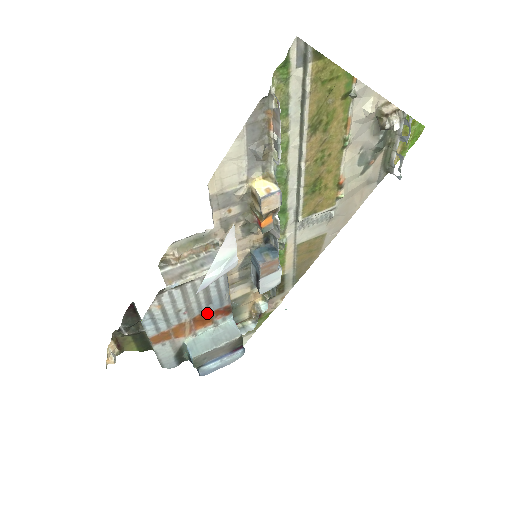
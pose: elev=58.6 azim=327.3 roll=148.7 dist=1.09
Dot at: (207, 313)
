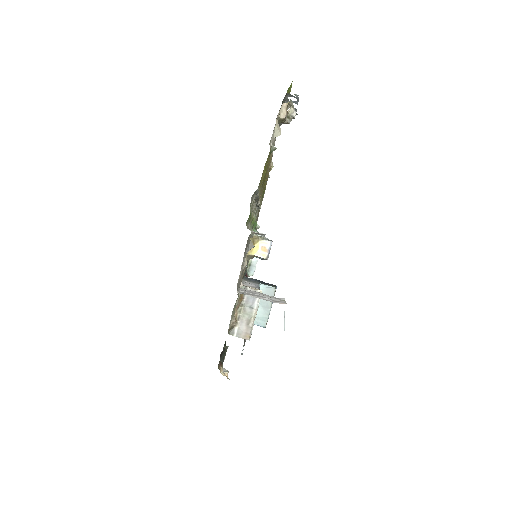
Dot at: occluded
